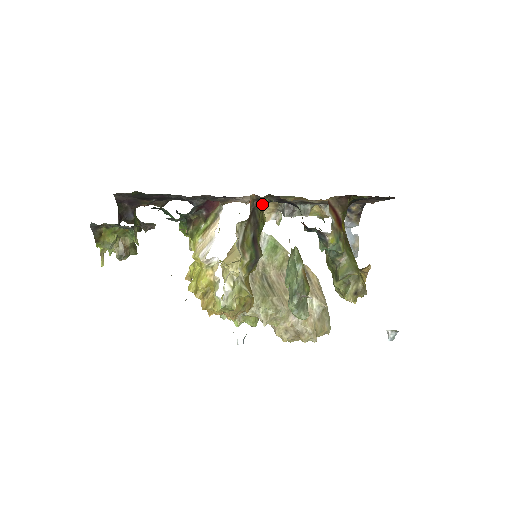
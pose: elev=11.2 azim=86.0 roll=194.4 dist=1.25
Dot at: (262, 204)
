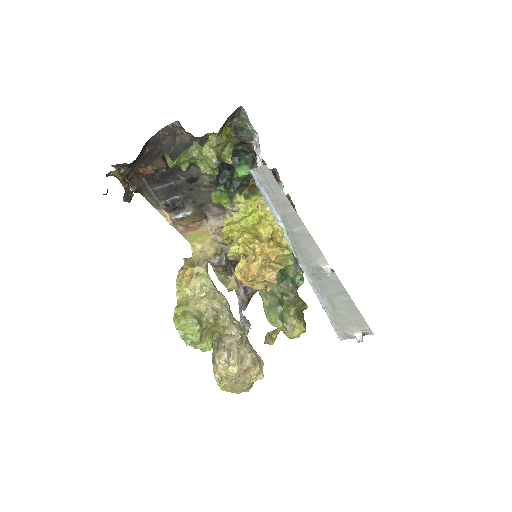
Dot at: occluded
